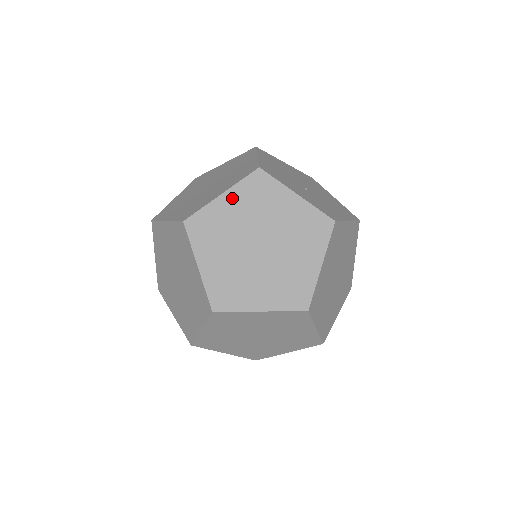
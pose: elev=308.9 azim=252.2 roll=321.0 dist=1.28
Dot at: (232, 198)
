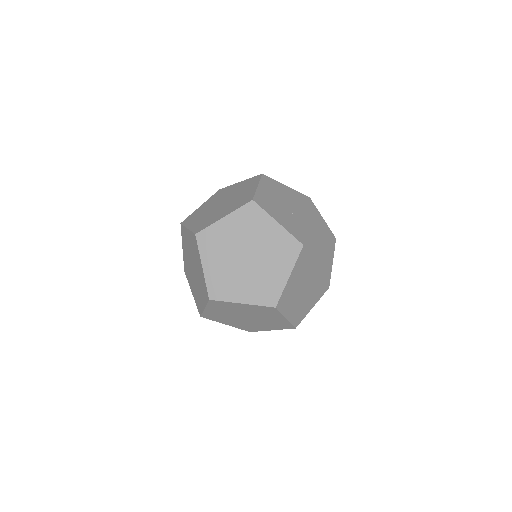
Dot at: (231, 221)
